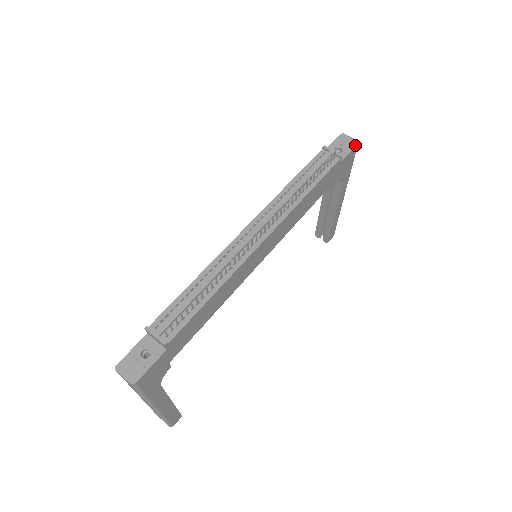
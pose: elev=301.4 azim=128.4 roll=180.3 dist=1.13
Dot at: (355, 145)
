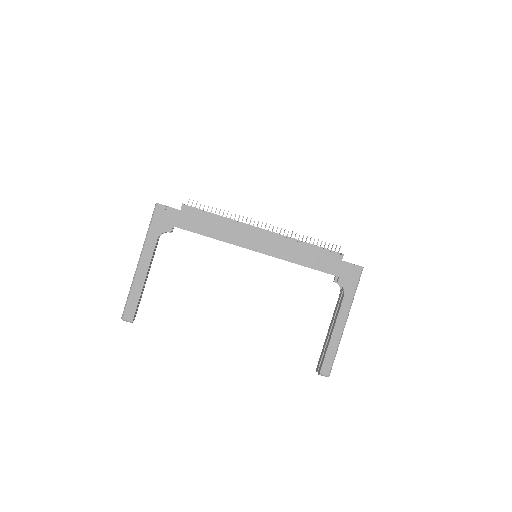
Dot at: (360, 266)
